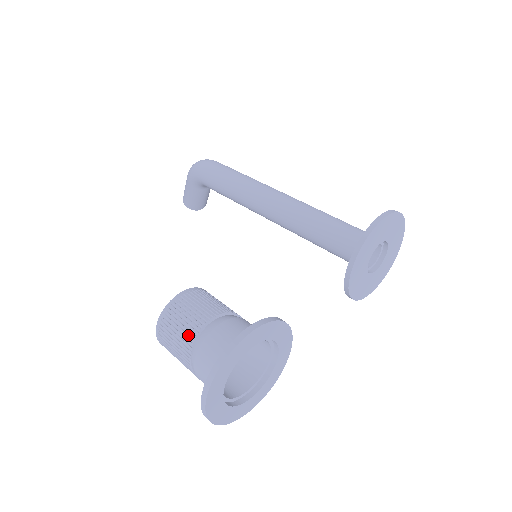
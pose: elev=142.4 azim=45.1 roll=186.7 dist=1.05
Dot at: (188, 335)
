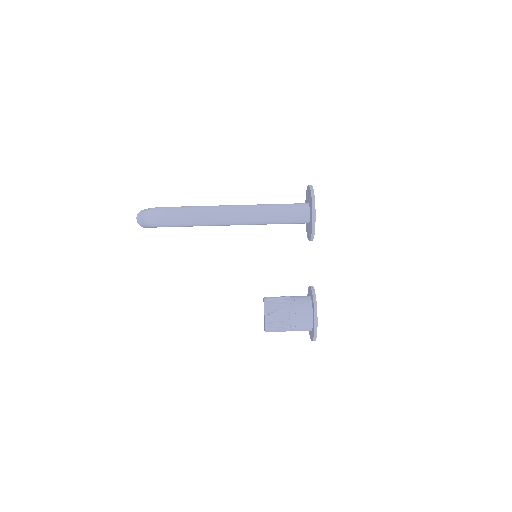
Dot at: (286, 328)
